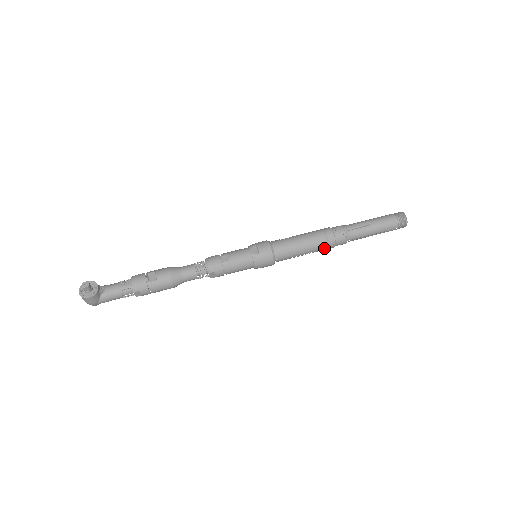
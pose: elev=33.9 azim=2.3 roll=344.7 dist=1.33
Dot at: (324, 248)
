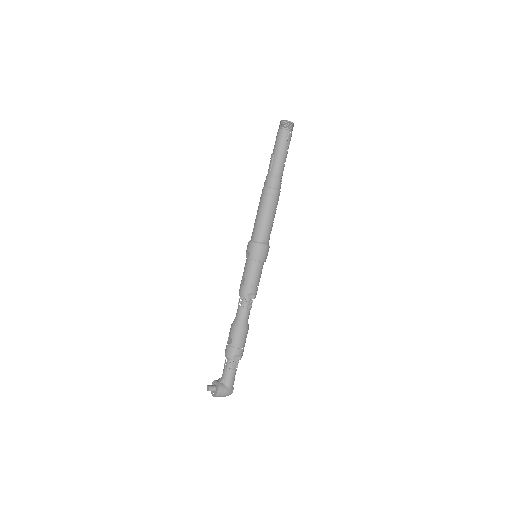
Dot at: (274, 199)
